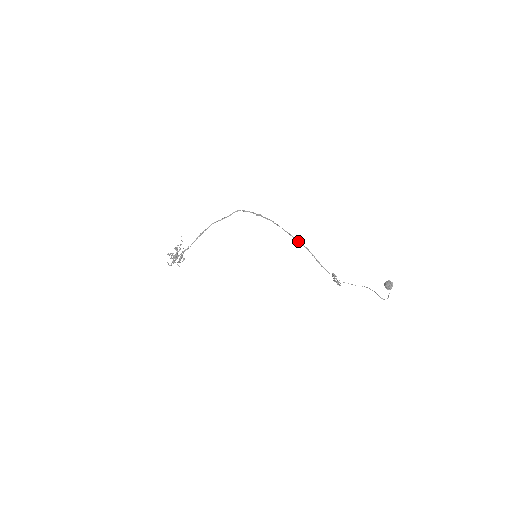
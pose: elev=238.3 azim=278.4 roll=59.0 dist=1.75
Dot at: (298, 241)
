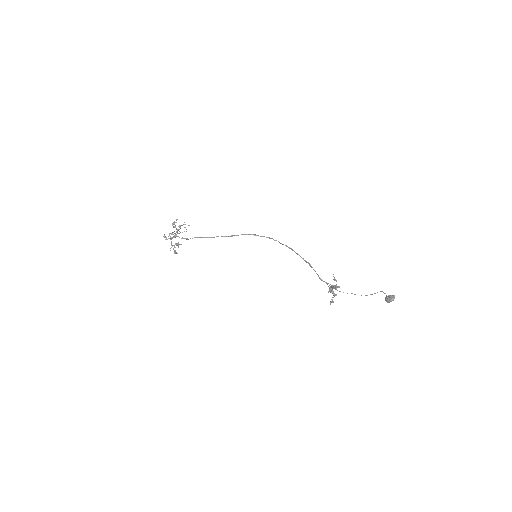
Dot at: occluded
